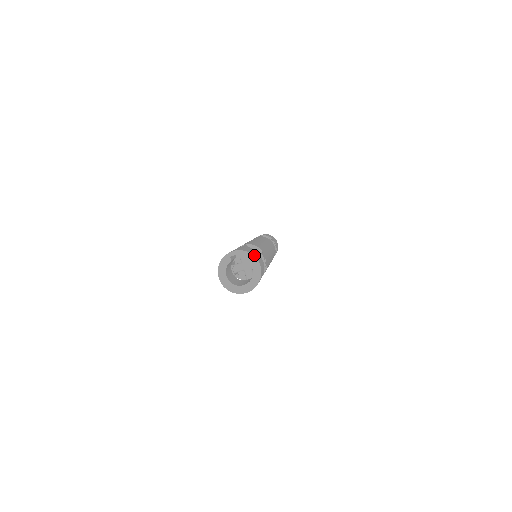
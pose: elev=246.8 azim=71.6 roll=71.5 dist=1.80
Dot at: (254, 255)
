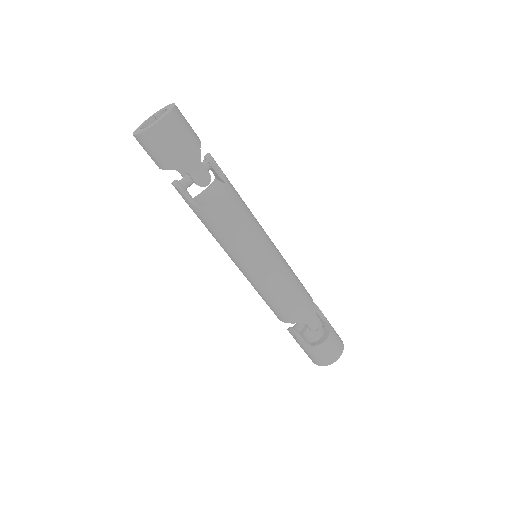
Dot at: occluded
